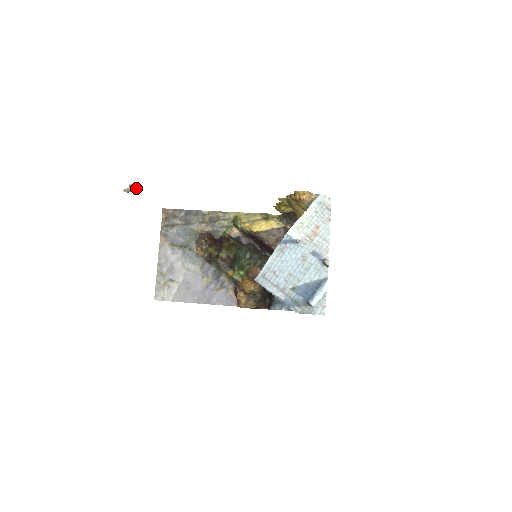
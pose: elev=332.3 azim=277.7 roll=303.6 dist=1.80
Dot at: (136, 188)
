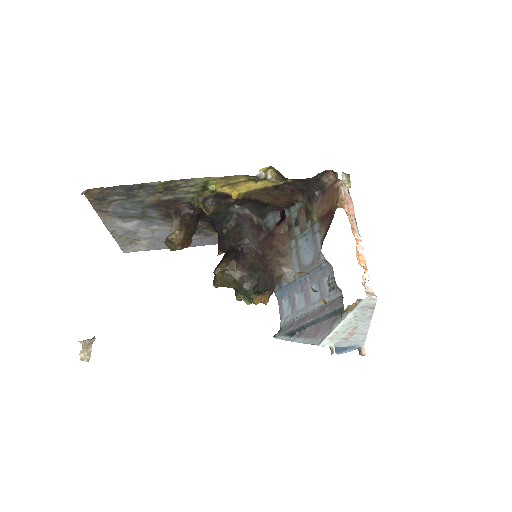
Dot at: (91, 341)
